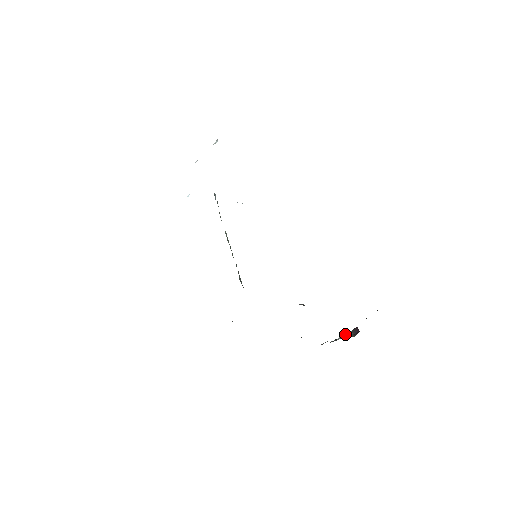
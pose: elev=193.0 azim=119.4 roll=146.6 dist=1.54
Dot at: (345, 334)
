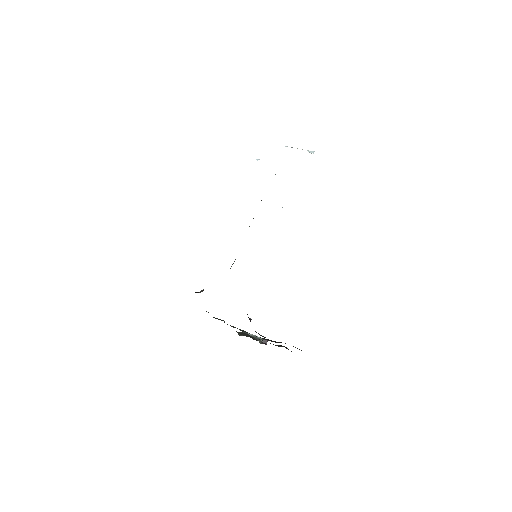
Dot at: occluded
